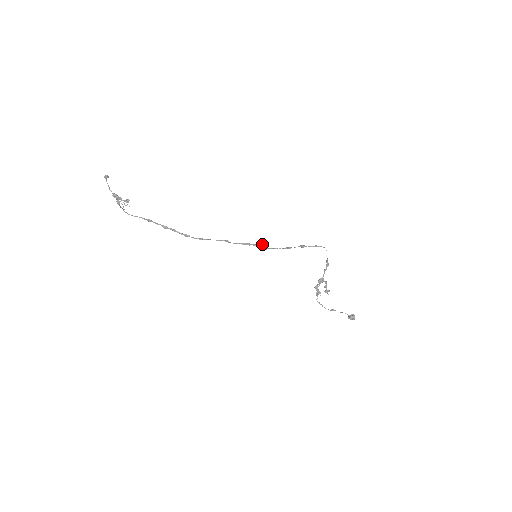
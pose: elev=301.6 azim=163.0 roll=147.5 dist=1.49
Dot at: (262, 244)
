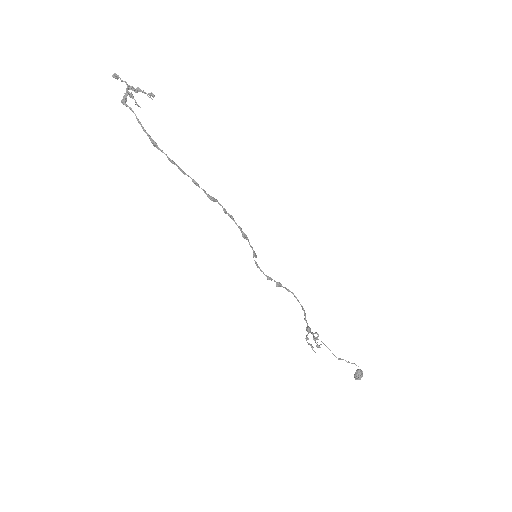
Dot at: (254, 252)
